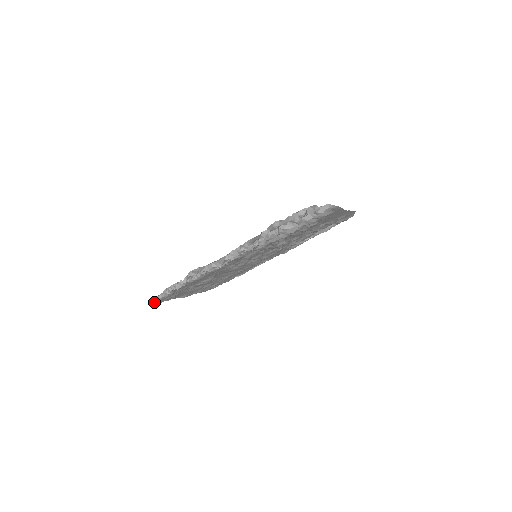
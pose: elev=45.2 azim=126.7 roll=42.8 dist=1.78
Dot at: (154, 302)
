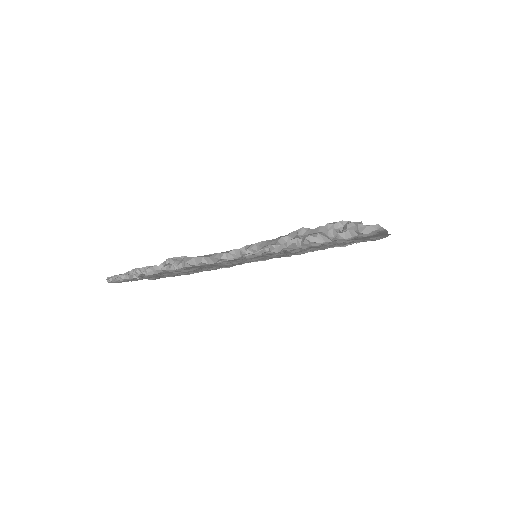
Dot at: (114, 281)
